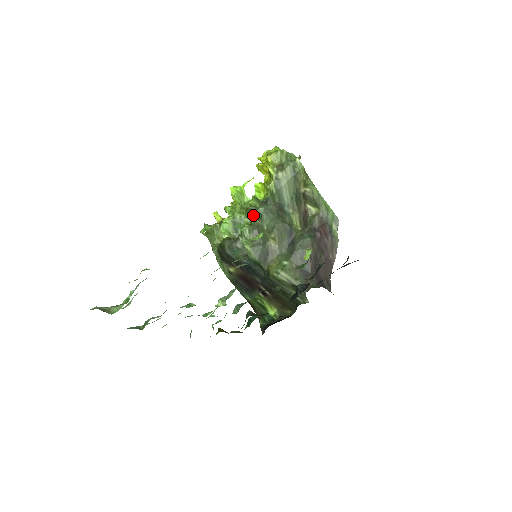
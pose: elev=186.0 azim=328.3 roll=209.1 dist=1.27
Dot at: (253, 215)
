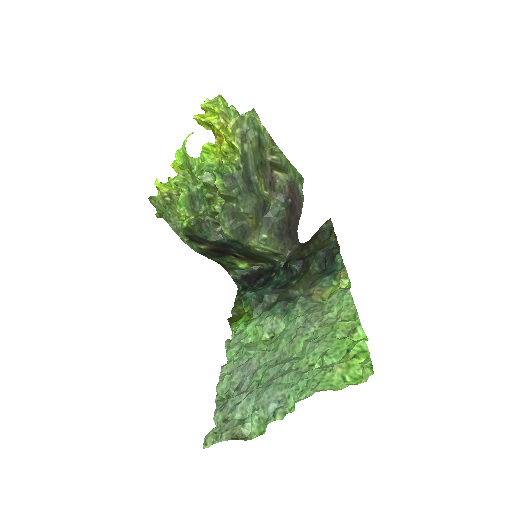
Dot at: (226, 199)
